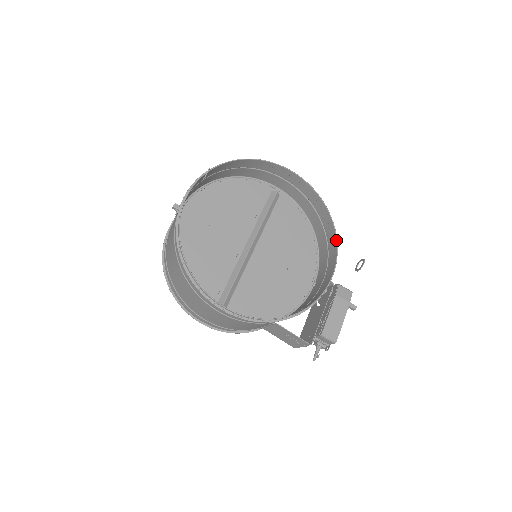
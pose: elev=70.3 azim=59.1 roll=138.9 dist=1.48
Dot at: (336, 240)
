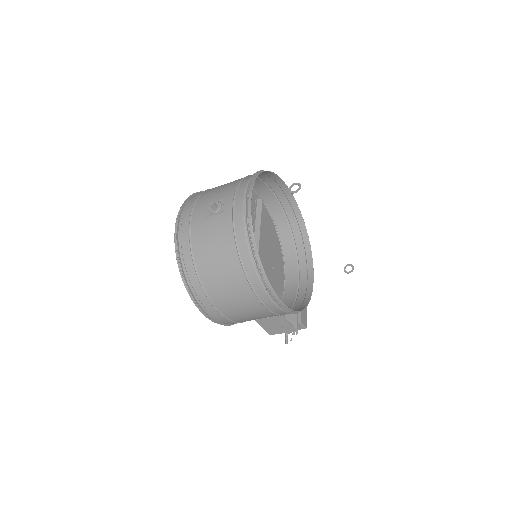
Dot at: (310, 247)
